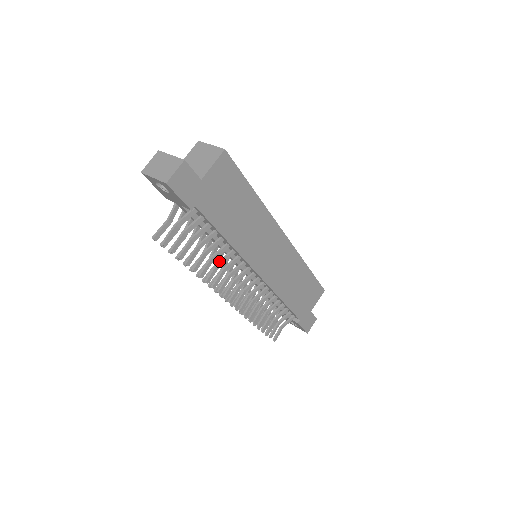
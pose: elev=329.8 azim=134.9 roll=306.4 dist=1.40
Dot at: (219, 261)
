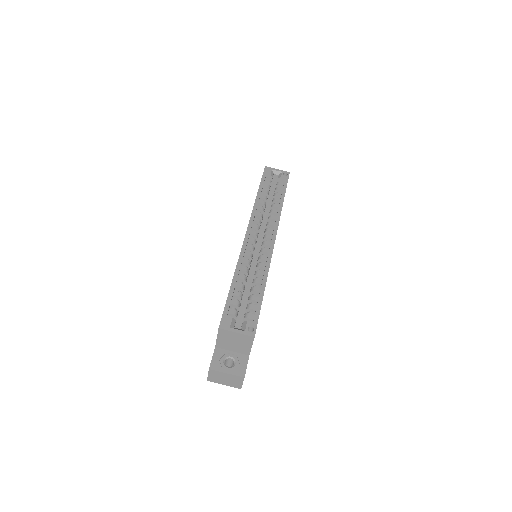
Dot at: occluded
